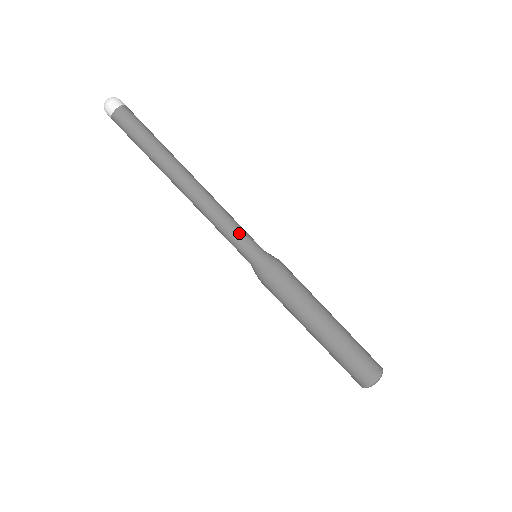
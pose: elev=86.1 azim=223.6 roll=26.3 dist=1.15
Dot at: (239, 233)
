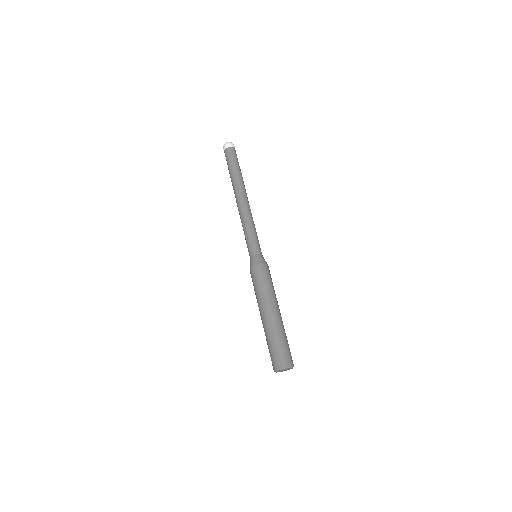
Dot at: (257, 237)
